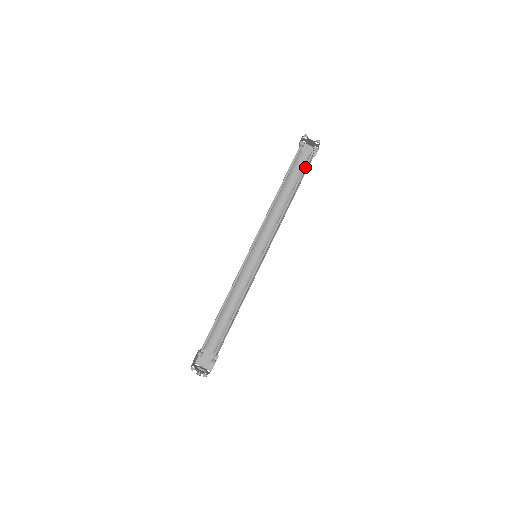
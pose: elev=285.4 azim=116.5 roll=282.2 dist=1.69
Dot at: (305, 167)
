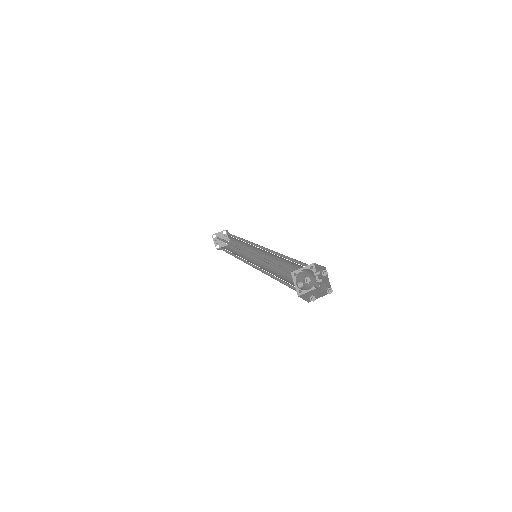
Dot at: (230, 236)
